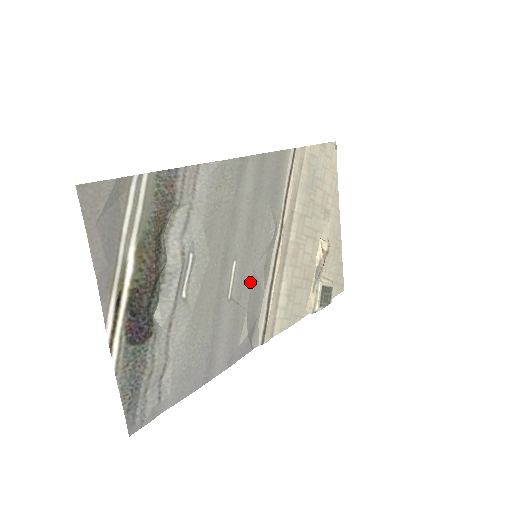
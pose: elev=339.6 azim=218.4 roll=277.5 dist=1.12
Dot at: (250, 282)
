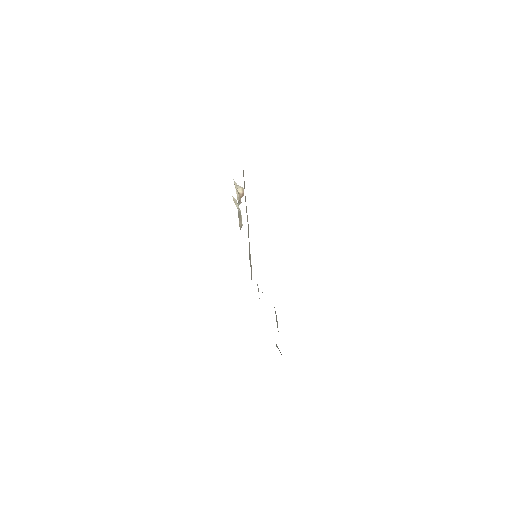
Dot at: occluded
